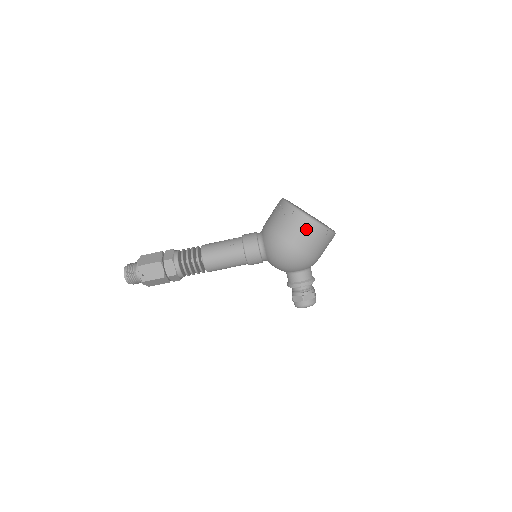
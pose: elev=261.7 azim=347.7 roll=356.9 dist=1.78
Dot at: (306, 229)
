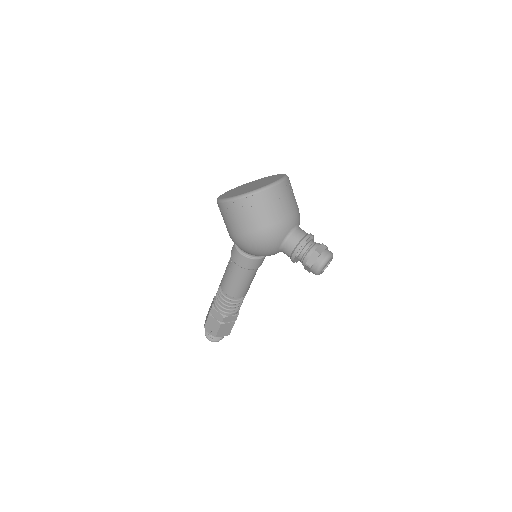
Dot at: (235, 212)
